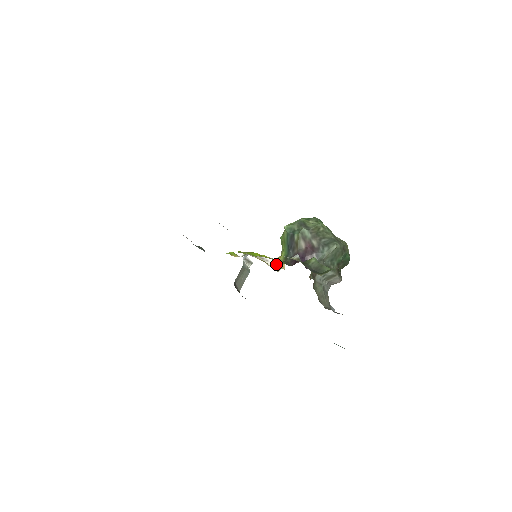
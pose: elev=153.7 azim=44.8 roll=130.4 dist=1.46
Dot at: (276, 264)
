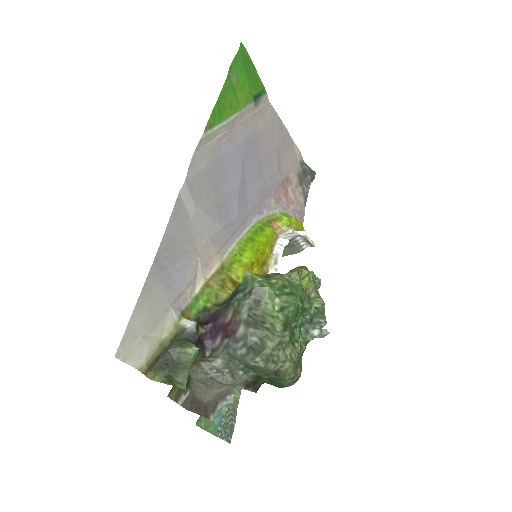
Dot at: occluded
